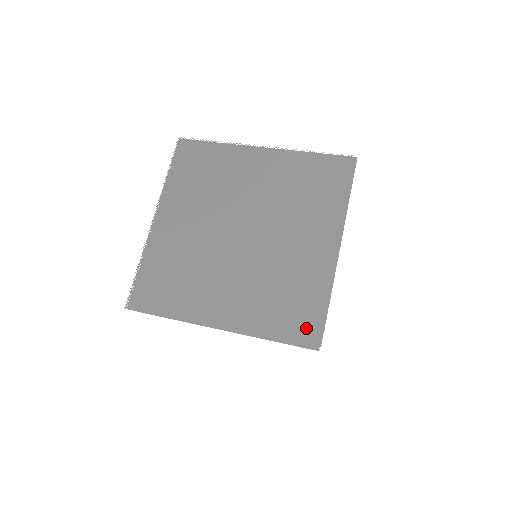
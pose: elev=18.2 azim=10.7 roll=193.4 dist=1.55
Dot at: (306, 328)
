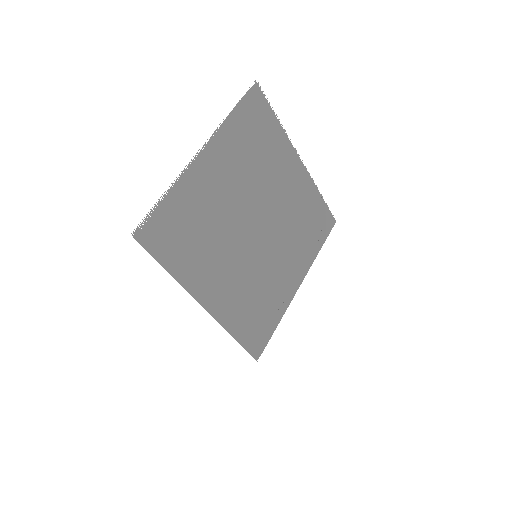
Dot at: (258, 339)
